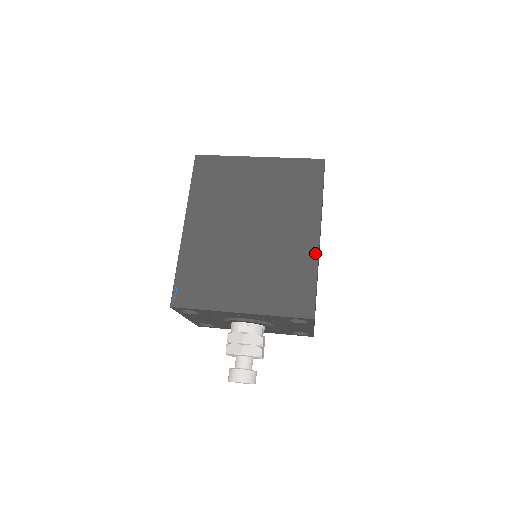
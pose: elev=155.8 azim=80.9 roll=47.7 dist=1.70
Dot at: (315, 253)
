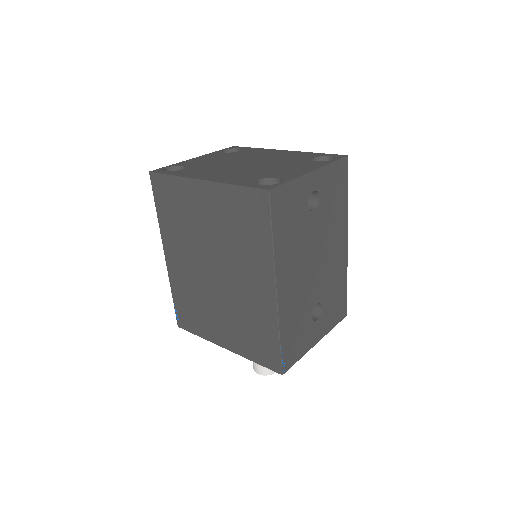
Dot at: (274, 312)
